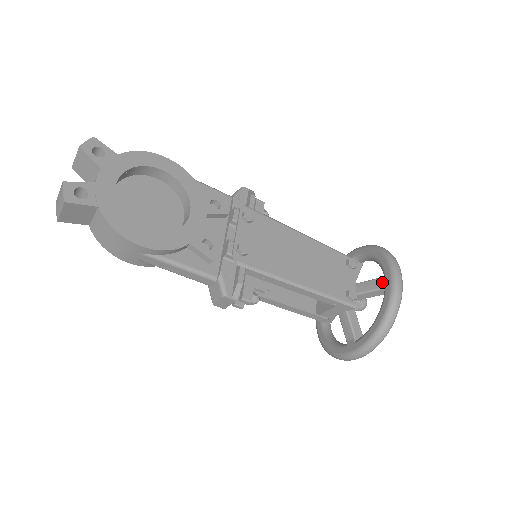
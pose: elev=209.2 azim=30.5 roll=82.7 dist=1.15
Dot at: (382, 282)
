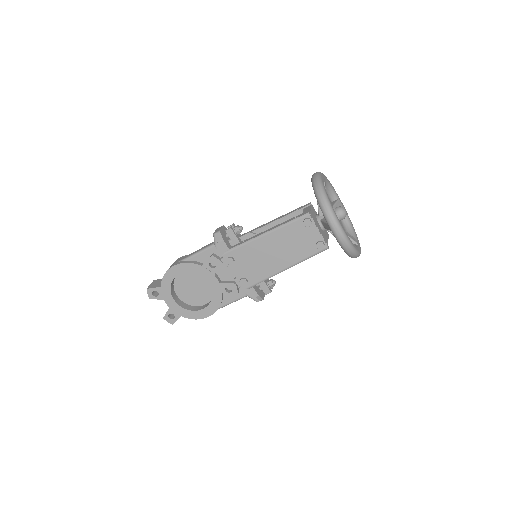
Dot at: occluded
